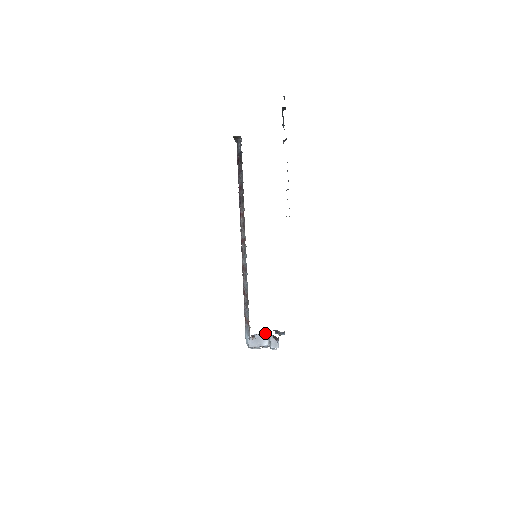
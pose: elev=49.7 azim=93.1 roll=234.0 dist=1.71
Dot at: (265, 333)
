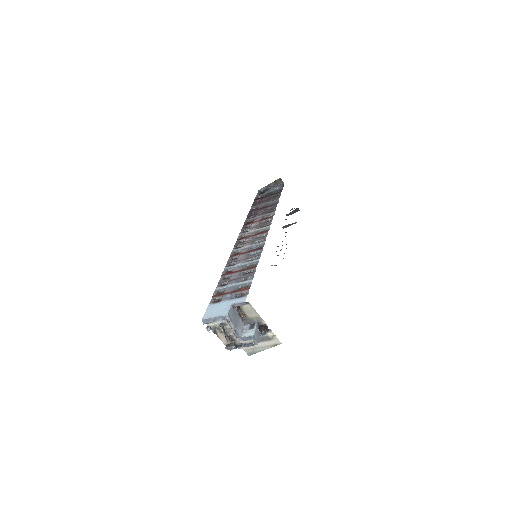
Dot at: (242, 321)
